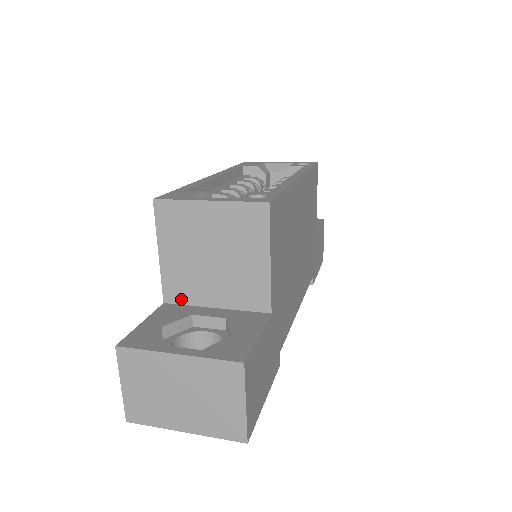
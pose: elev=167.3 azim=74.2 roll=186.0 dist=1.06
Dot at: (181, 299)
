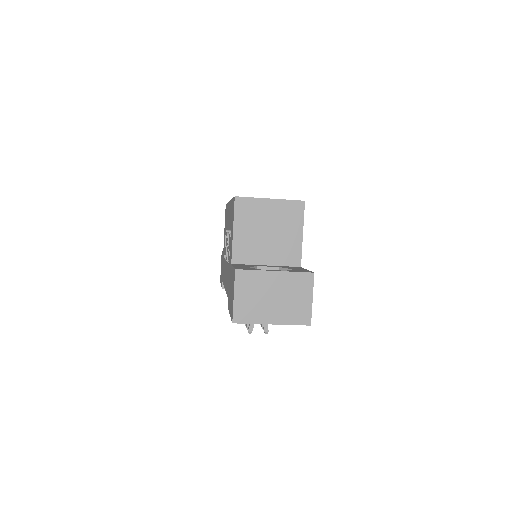
Dot at: (244, 261)
